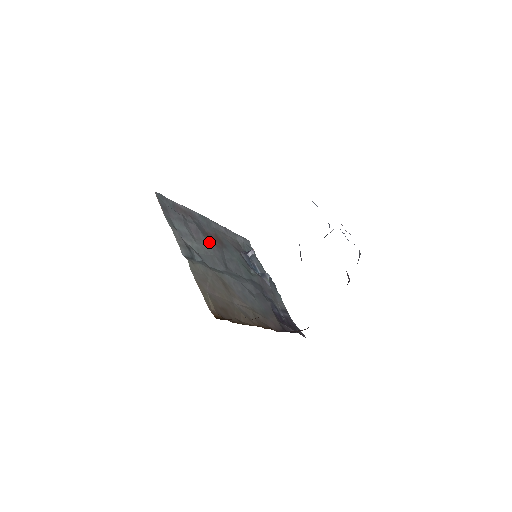
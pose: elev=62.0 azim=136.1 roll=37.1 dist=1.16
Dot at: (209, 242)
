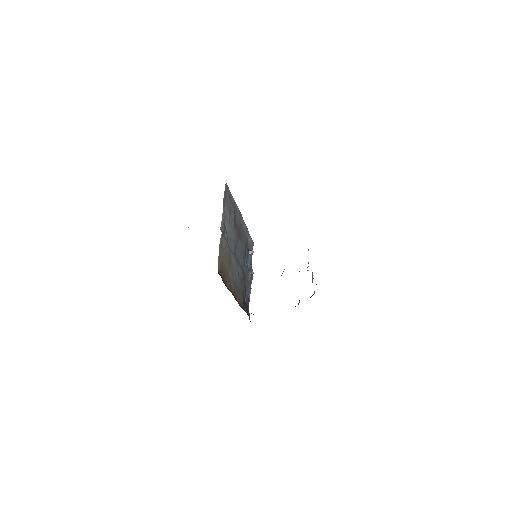
Dot at: (235, 230)
